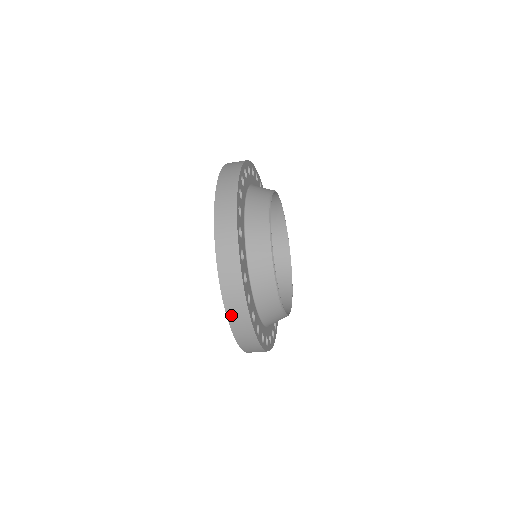
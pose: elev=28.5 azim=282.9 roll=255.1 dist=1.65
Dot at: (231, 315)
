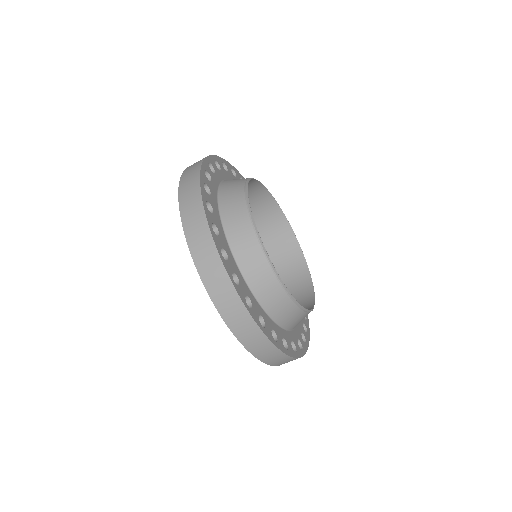
Dot at: (249, 345)
